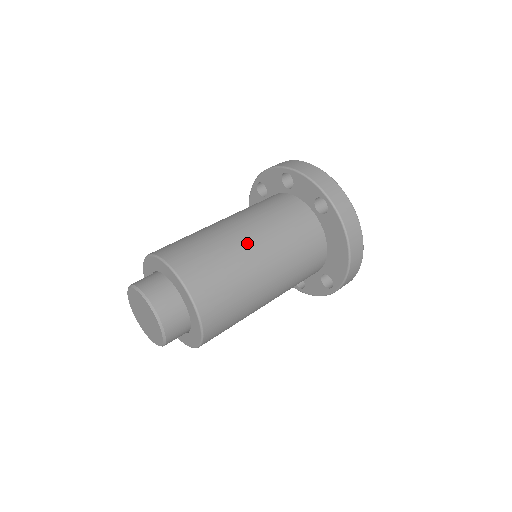
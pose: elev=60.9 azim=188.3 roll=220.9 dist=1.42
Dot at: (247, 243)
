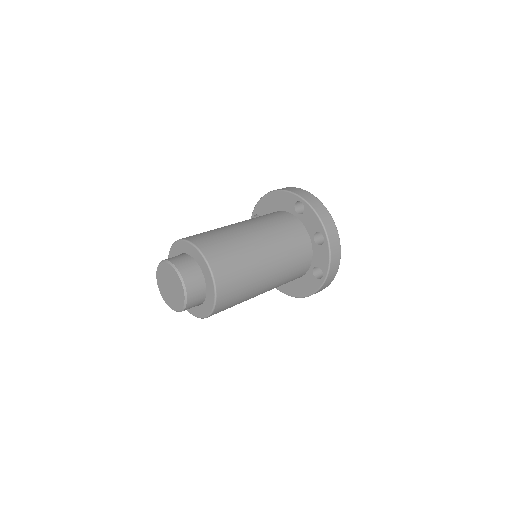
Dot at: (264, 283)
